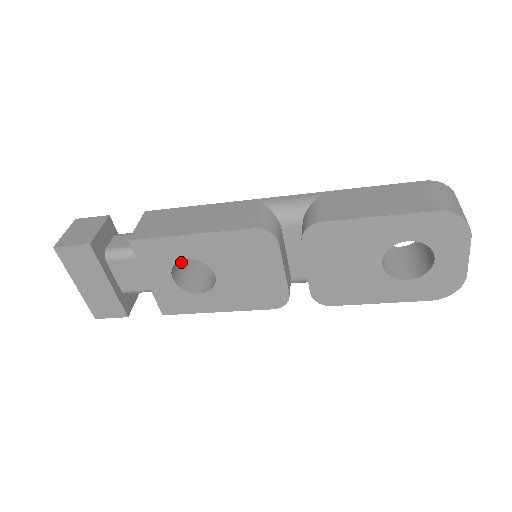
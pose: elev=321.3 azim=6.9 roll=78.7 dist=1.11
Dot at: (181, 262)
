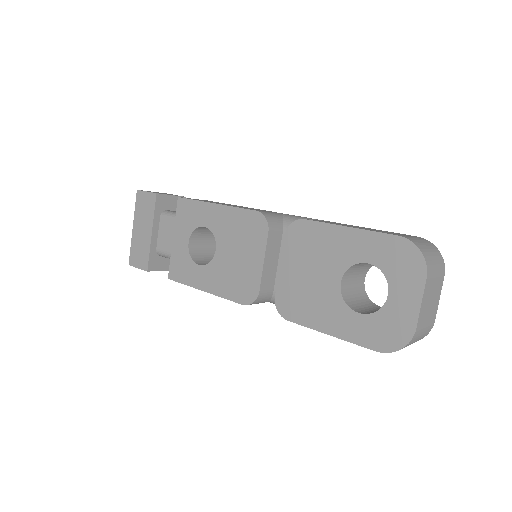
Dot at: (206, 245)
